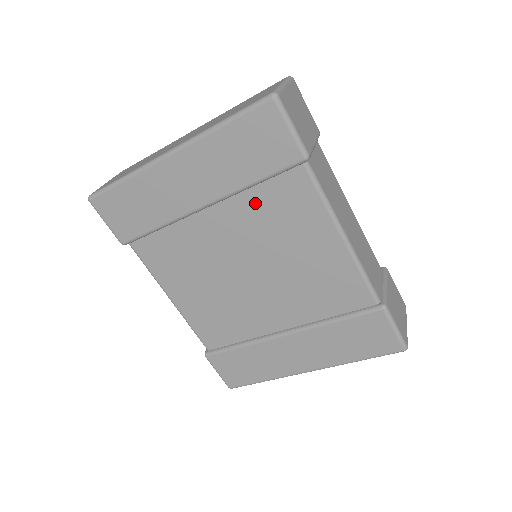
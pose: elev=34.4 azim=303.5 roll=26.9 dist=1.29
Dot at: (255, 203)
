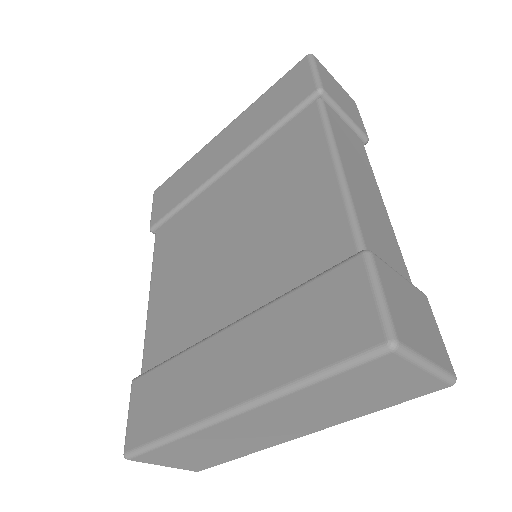
Dot at: (265, 154)
